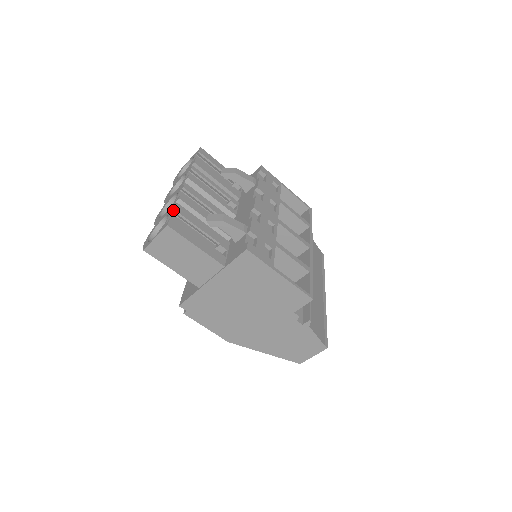
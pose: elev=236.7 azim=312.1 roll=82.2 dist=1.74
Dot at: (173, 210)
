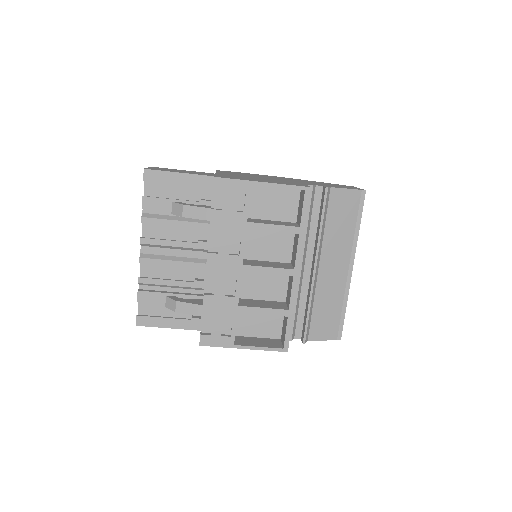
Dot at: (137, 301)
